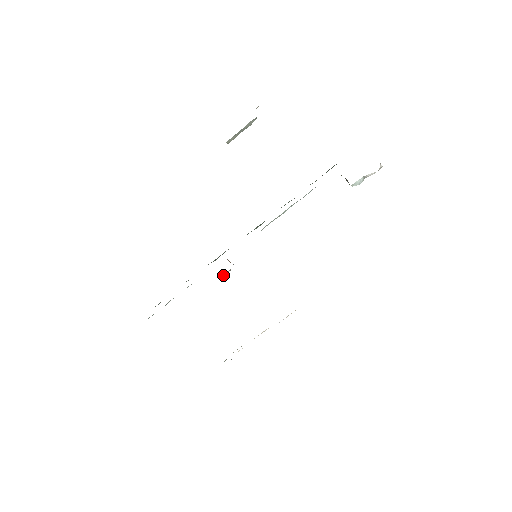
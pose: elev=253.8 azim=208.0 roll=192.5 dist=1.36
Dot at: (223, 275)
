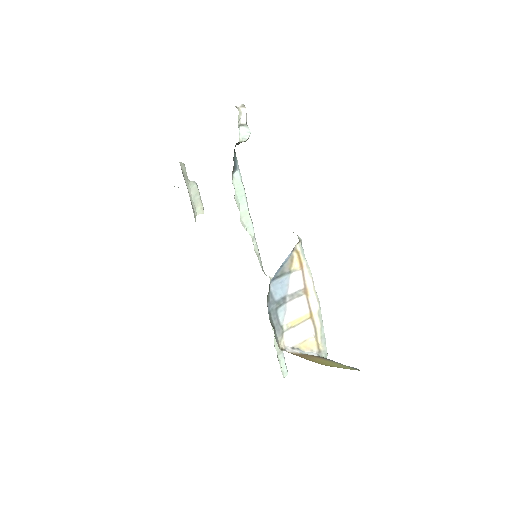
Dot at: occluded
